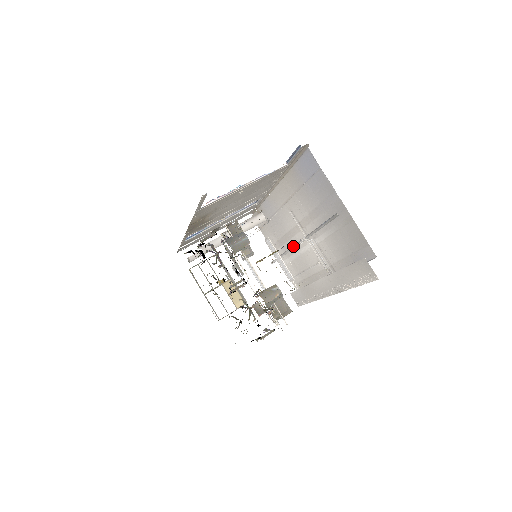
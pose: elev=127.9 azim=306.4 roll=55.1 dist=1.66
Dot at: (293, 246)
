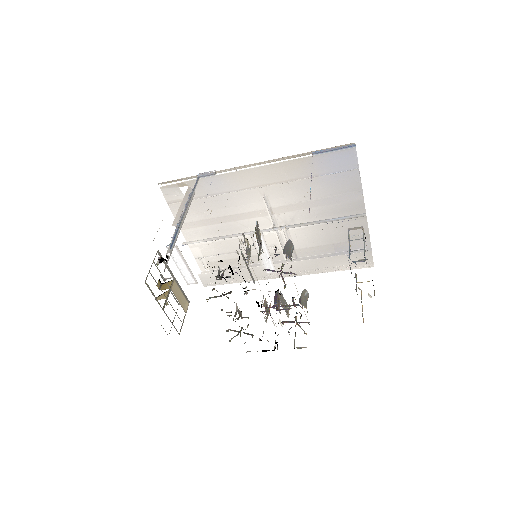
Dot at: occluded
